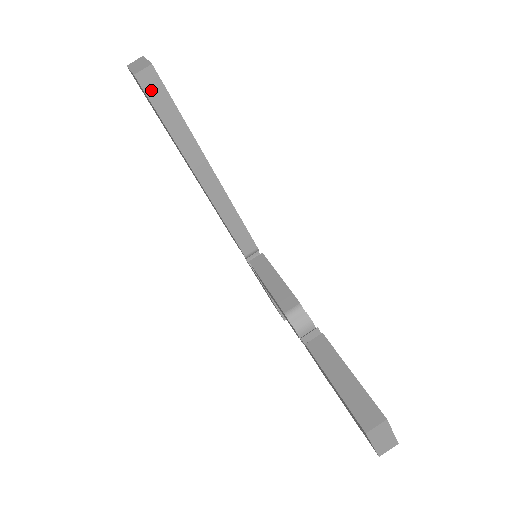
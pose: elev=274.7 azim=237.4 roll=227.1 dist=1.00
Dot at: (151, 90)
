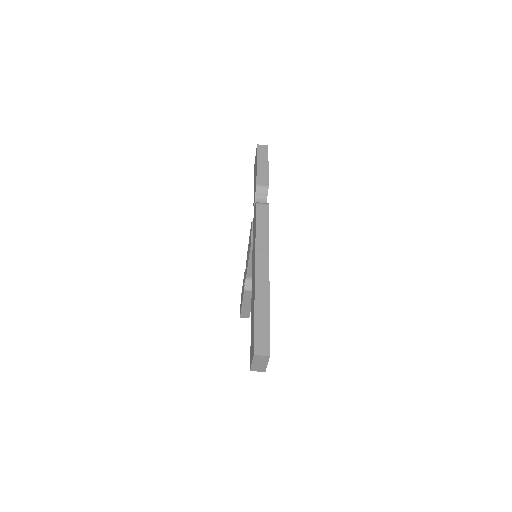
Dot at: occluded
